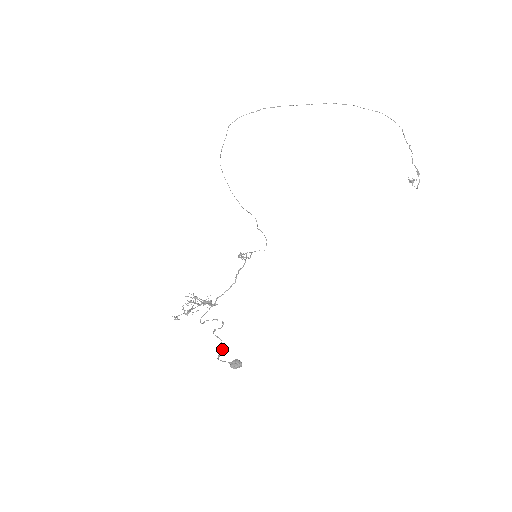
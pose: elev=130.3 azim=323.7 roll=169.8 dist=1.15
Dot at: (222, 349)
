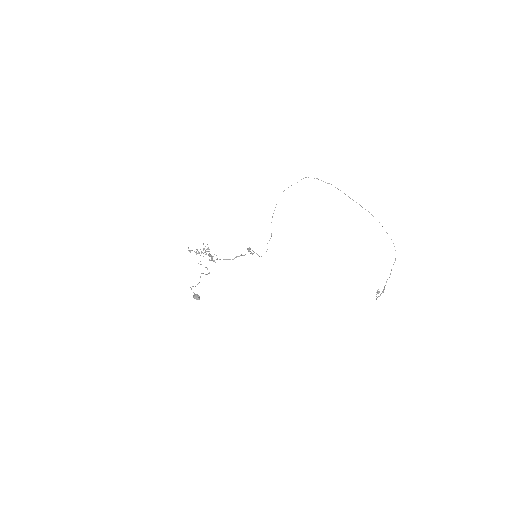
Dot at: occluded
